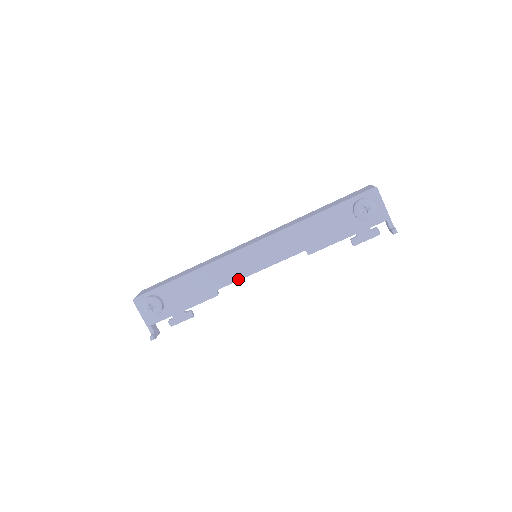
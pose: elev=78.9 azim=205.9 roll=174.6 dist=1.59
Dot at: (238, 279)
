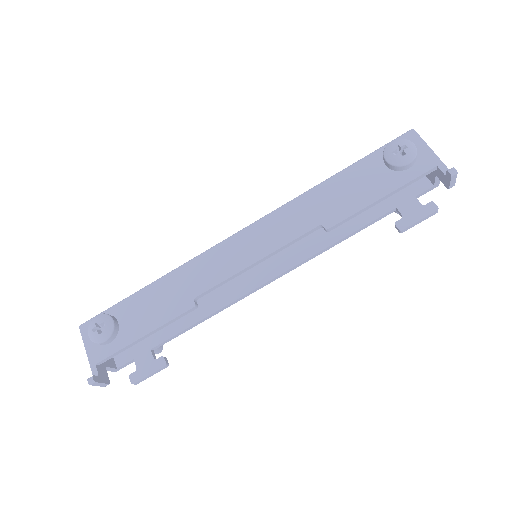
Dot at: (225, 278)
